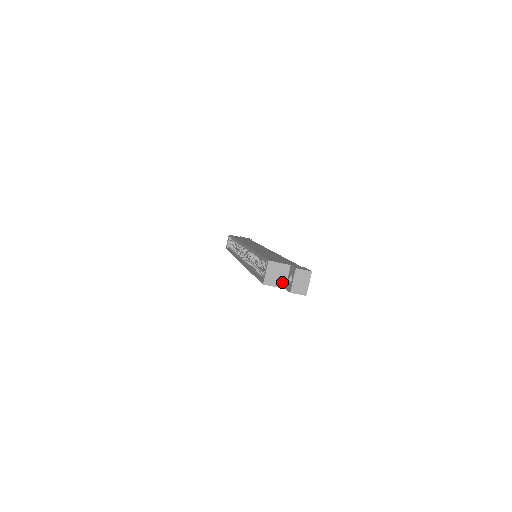
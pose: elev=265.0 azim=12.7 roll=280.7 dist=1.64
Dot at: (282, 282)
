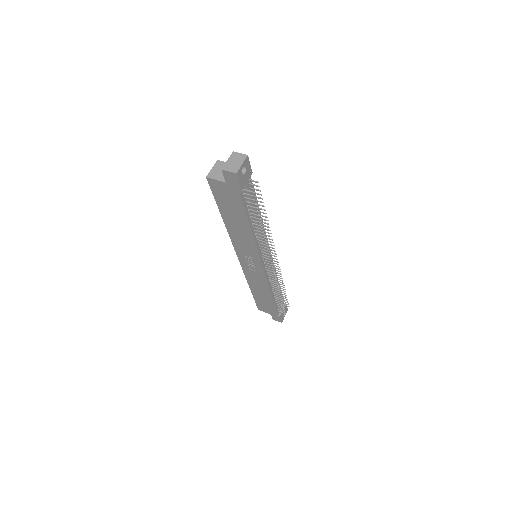
Dot at: occluded
